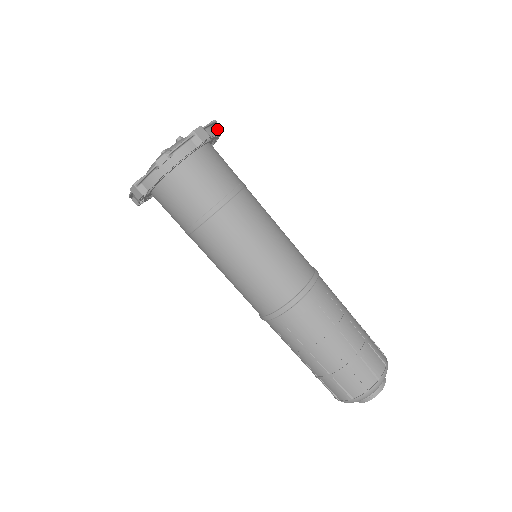
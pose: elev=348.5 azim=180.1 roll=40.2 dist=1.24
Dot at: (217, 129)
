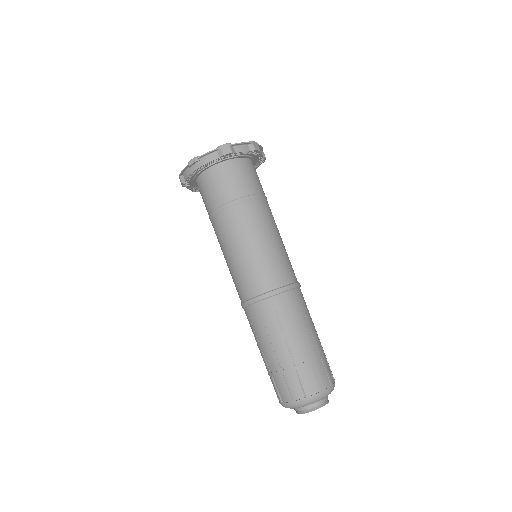
Dot at: (250, 148)
